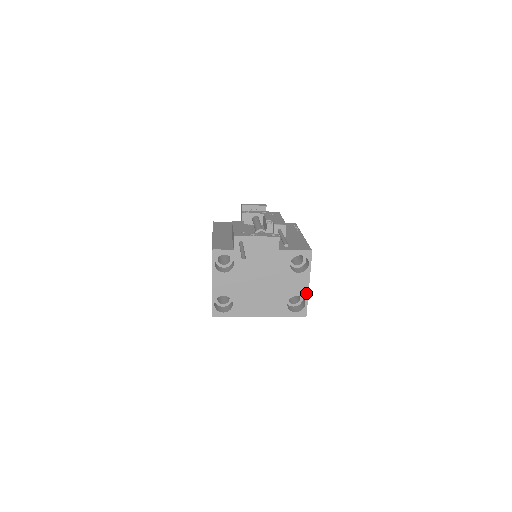
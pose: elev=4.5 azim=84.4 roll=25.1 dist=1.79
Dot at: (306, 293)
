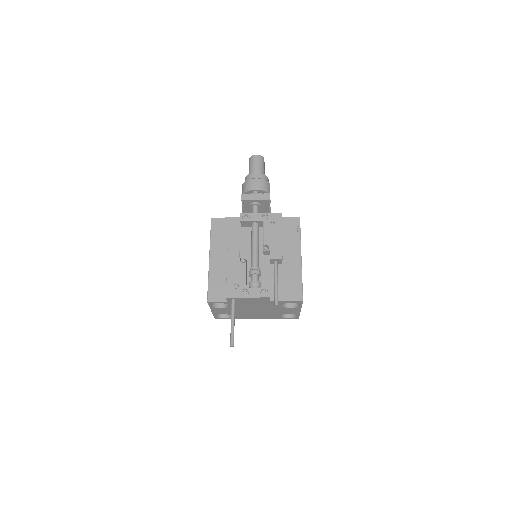
Dot at: (298, 313)
